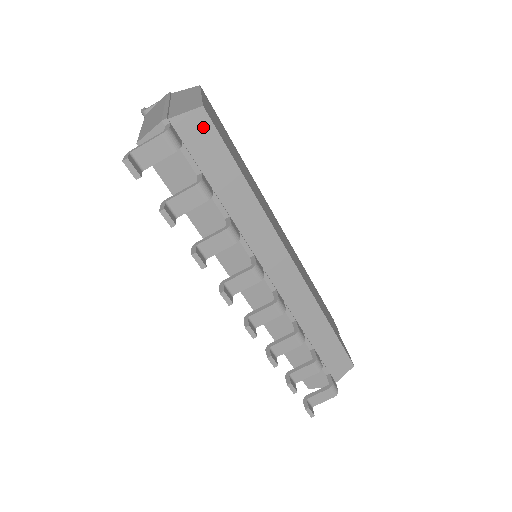
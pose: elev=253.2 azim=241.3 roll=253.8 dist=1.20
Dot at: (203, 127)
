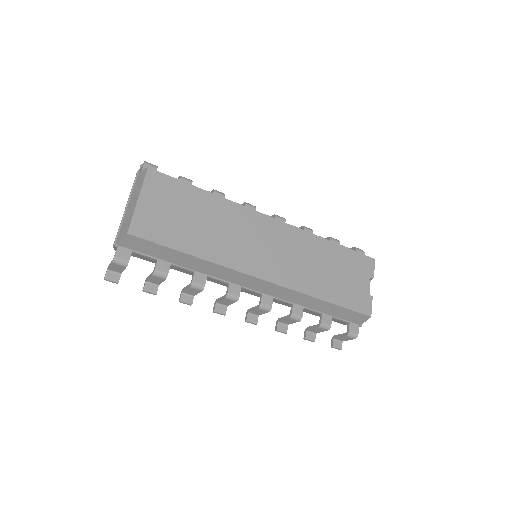
Dot at: (137, 241)
